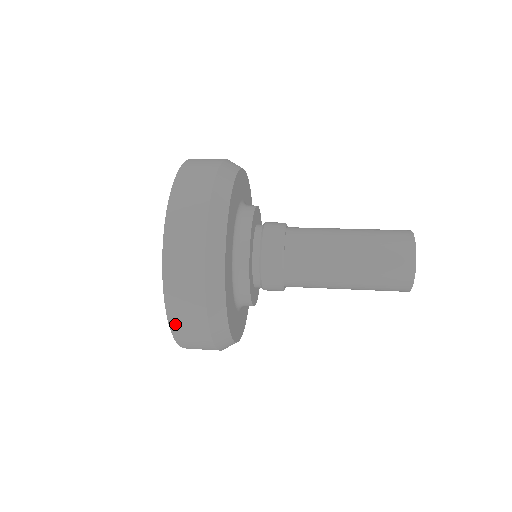
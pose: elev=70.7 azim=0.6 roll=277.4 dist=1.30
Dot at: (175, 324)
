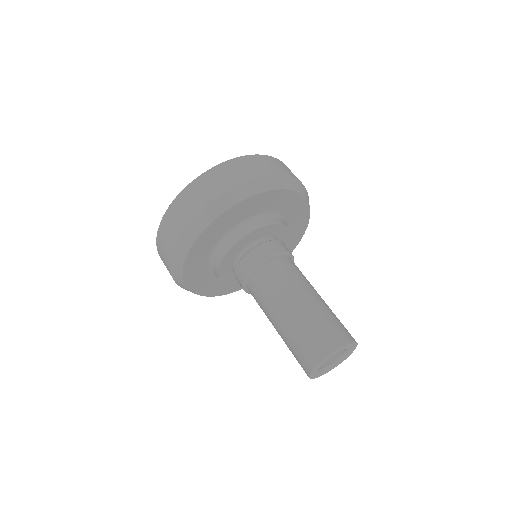
Dot at: (164, 222)
